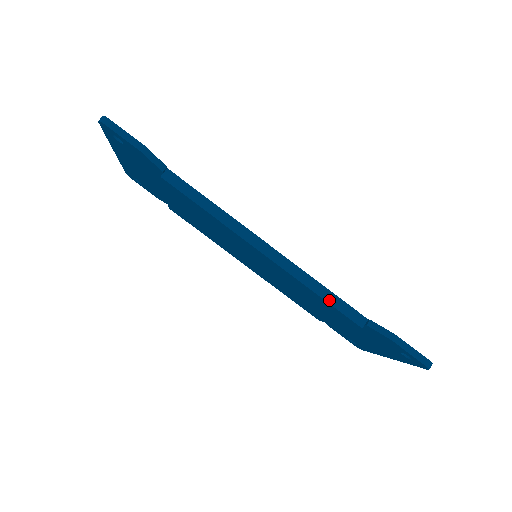
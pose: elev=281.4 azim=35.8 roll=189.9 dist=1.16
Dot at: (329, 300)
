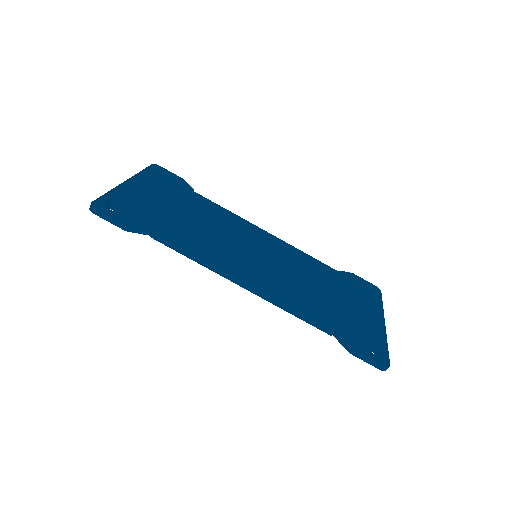
Dot at: (301, 317)
